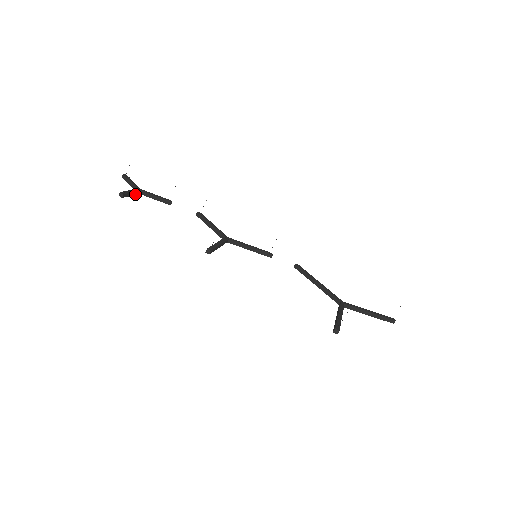
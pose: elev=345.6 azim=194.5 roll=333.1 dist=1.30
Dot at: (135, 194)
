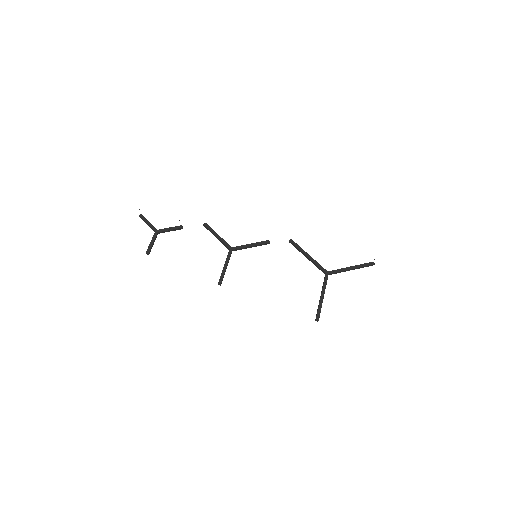
Dot at: (155, 239)
